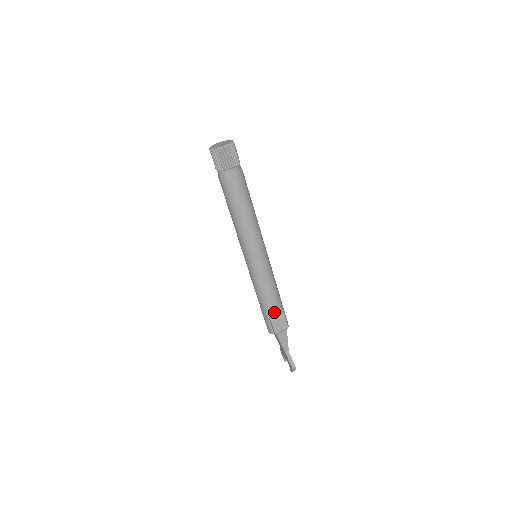
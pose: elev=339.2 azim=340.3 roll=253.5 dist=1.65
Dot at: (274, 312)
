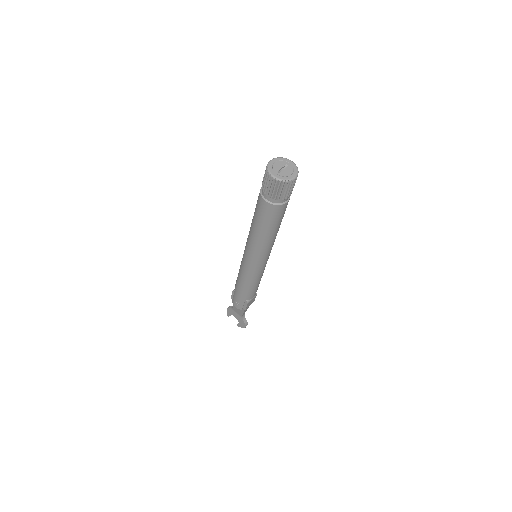
Dot at: (253, 296)
